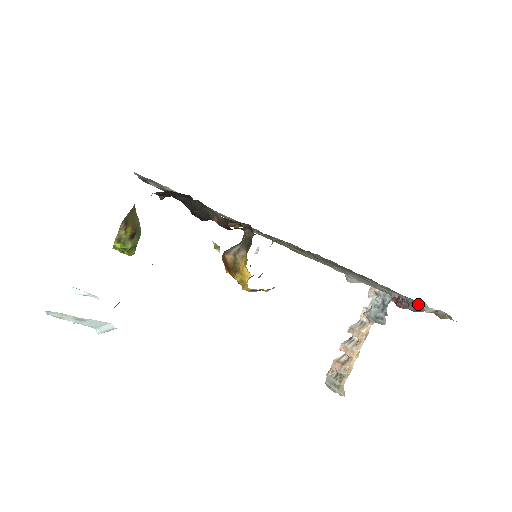
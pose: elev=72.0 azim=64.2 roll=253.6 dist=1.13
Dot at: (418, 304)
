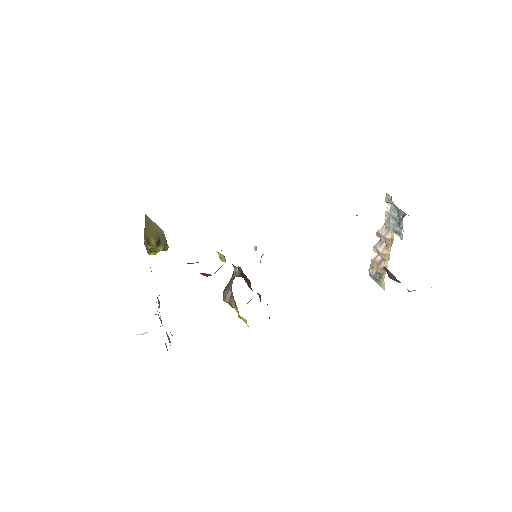
Dot at: occluded
